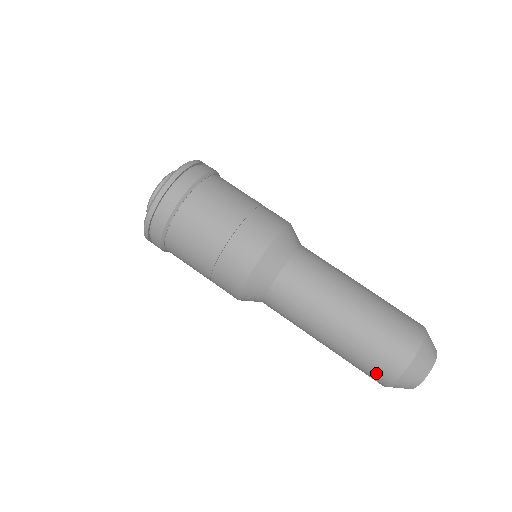
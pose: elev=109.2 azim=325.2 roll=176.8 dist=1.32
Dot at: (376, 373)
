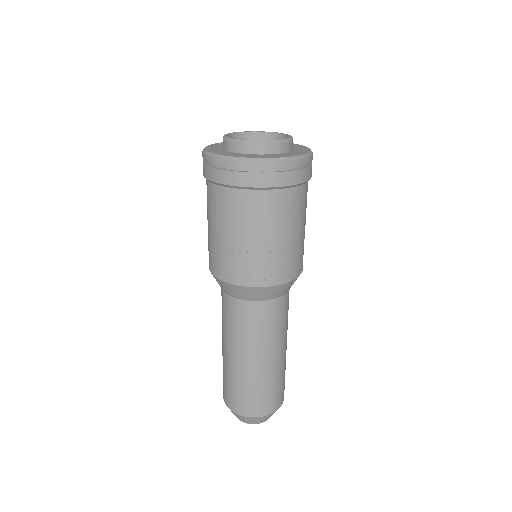
Dot at: (225, 391)
